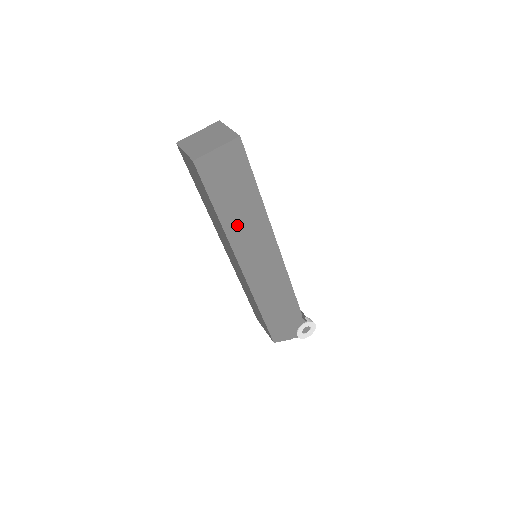
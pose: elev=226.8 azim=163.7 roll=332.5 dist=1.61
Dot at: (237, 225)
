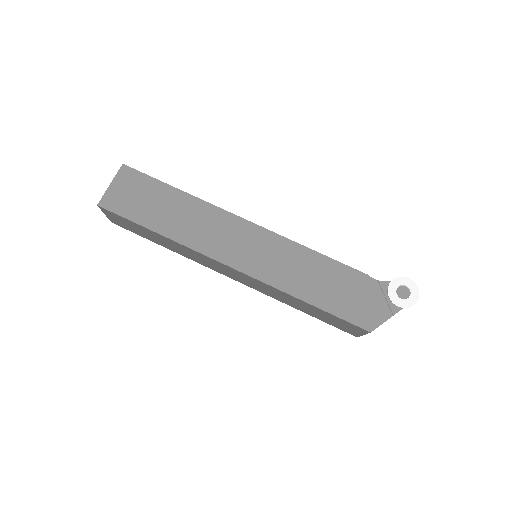
Dot at: (184, 229)
